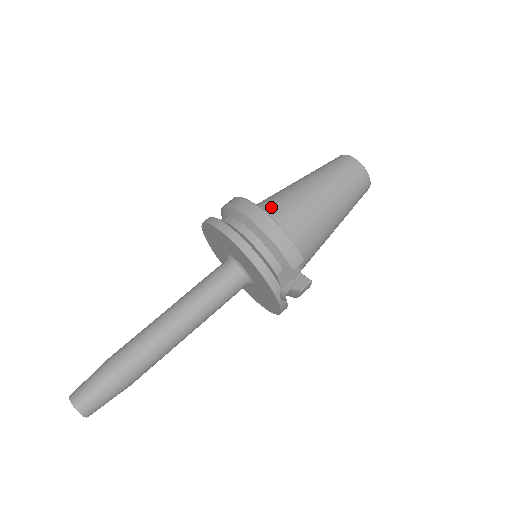
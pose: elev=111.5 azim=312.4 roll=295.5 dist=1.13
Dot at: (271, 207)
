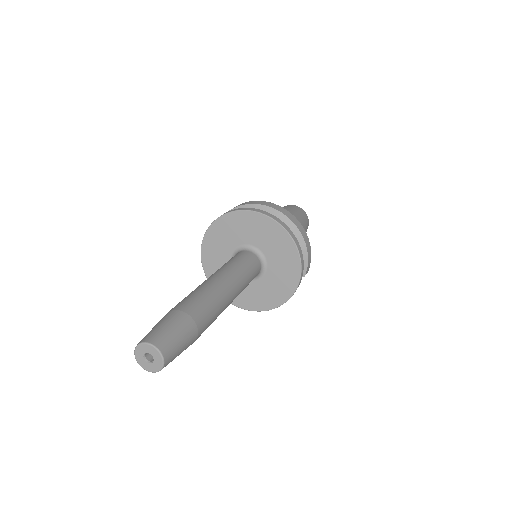
Dot at: occluded
